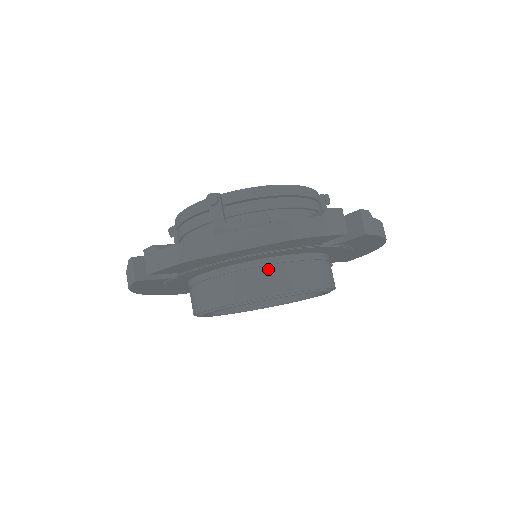
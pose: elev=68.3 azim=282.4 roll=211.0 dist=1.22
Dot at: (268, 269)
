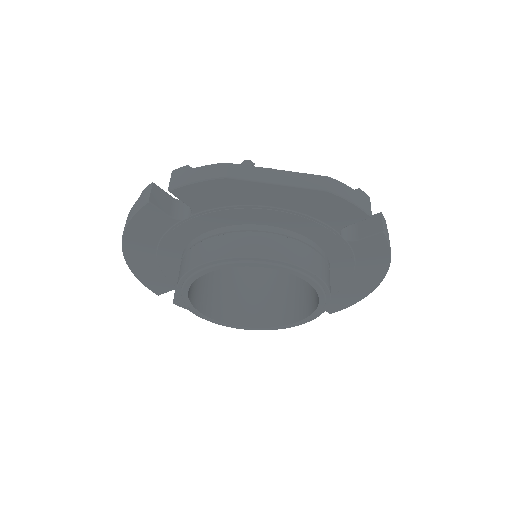
Dot at: (282, 238)
